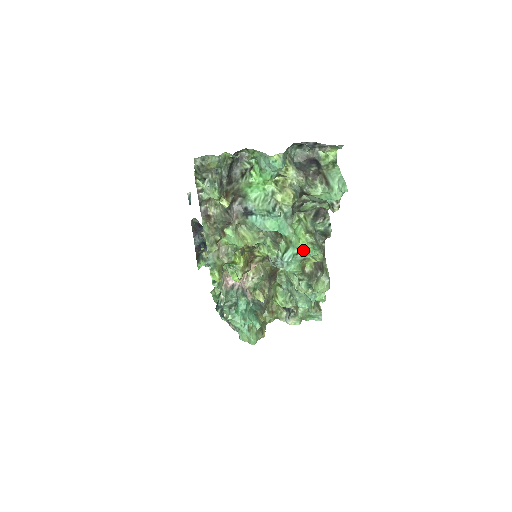
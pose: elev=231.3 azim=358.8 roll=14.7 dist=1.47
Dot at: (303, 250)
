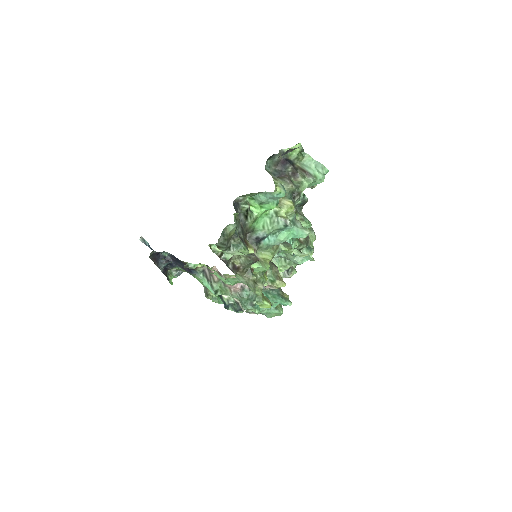
Dot at: occluded
